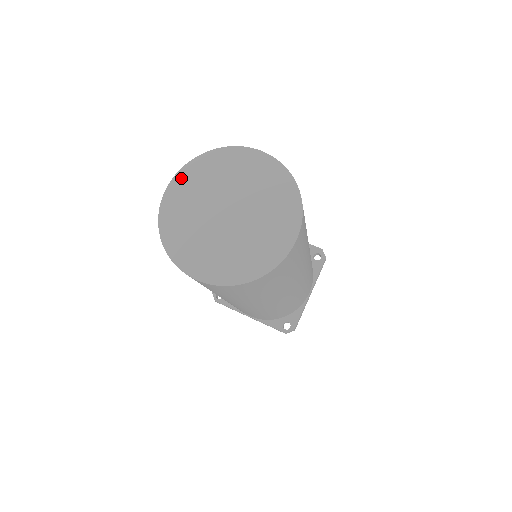
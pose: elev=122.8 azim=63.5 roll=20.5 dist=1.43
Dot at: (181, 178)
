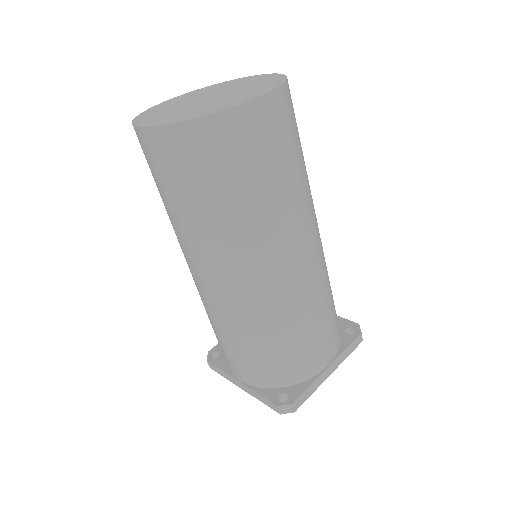
Dot at: (184, 95)
